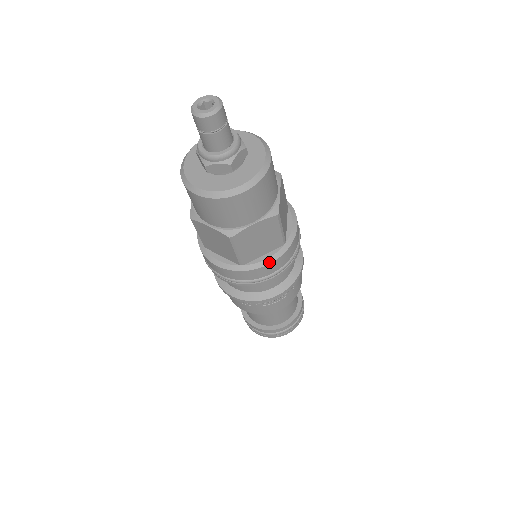
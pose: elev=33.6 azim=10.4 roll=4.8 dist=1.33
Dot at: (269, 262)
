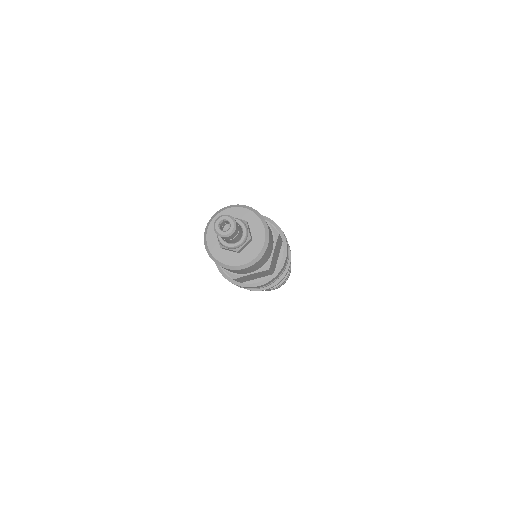
Dot at: (259, 285)
